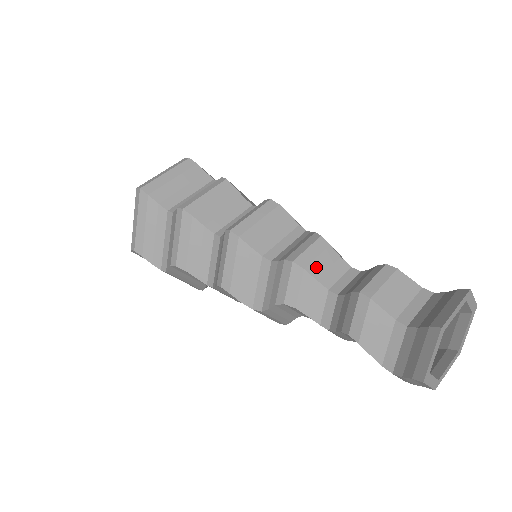
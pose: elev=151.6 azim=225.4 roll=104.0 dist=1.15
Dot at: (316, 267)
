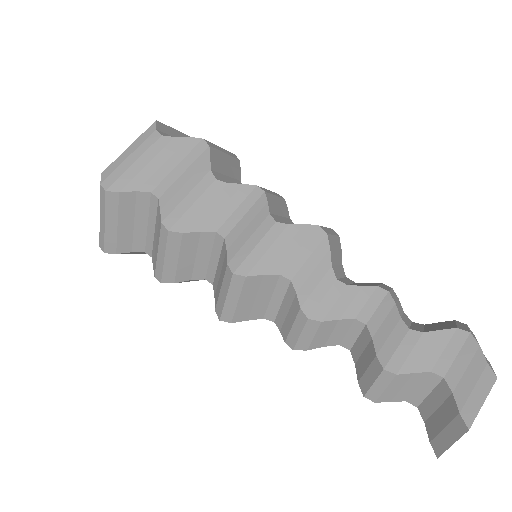
Dot at: (318, 342)
